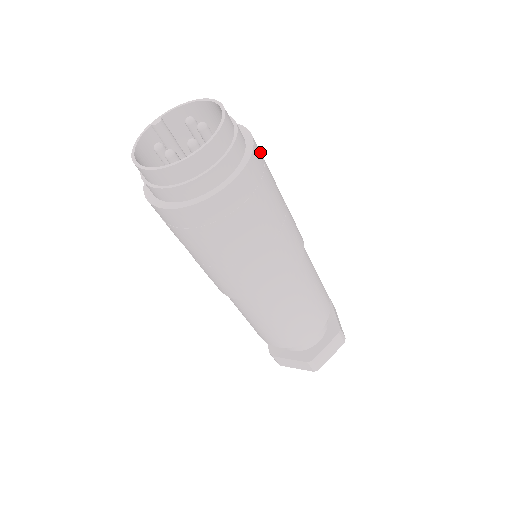
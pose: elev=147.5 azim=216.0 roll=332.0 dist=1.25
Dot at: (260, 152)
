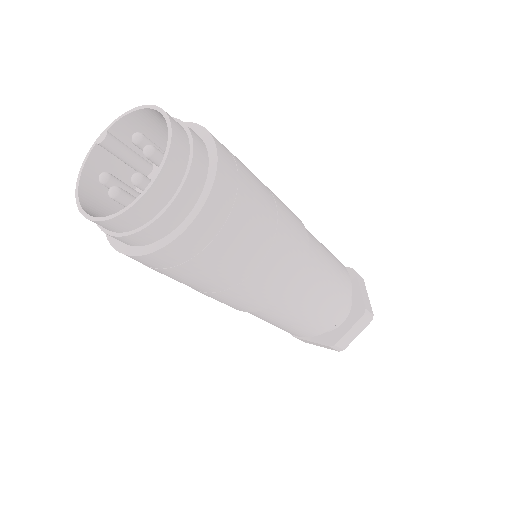
Dot at: (232, 163)
